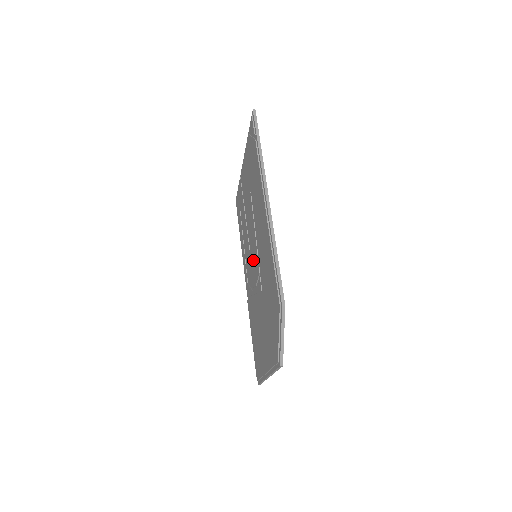
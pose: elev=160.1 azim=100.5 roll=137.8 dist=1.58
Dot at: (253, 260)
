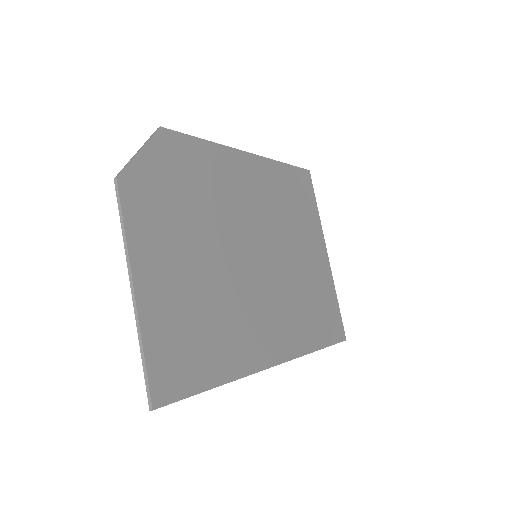
Dot at: occluded
